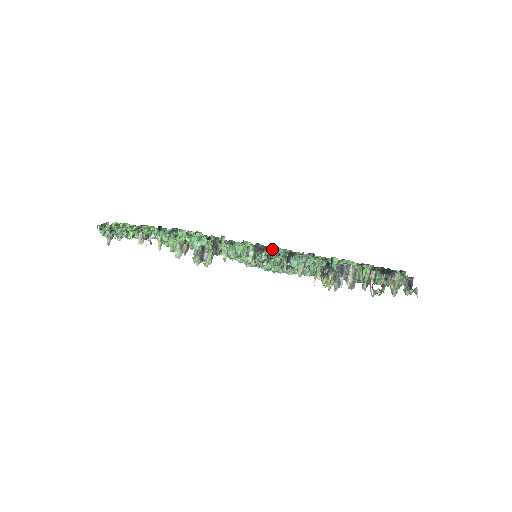
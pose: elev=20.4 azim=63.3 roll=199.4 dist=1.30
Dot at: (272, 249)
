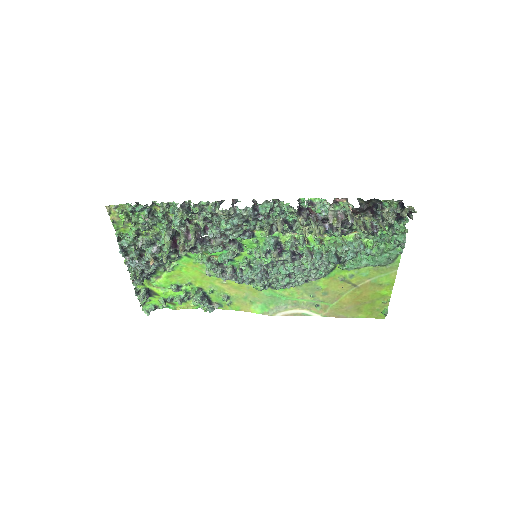
Dot at: occluded
